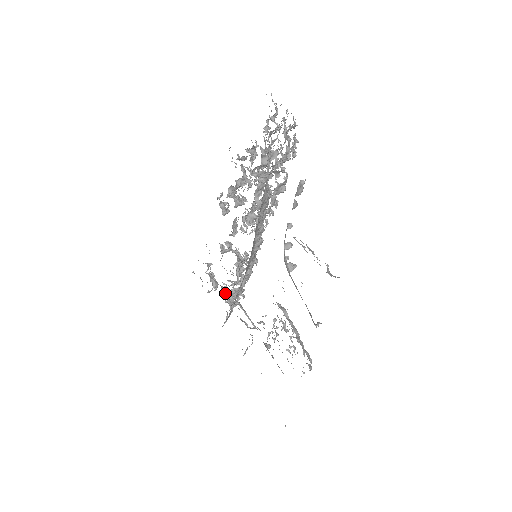
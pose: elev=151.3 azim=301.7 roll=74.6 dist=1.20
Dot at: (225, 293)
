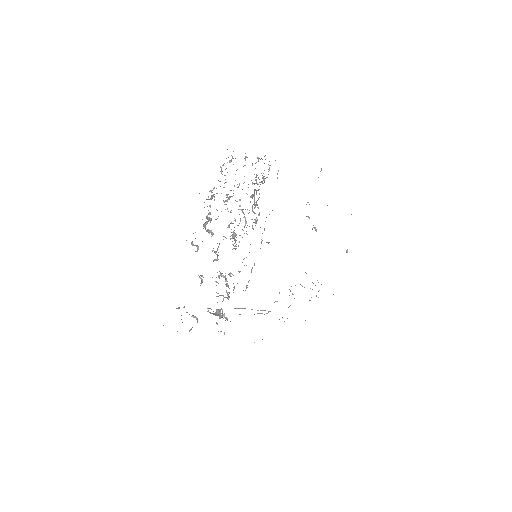
Dot at: (215, 315)
